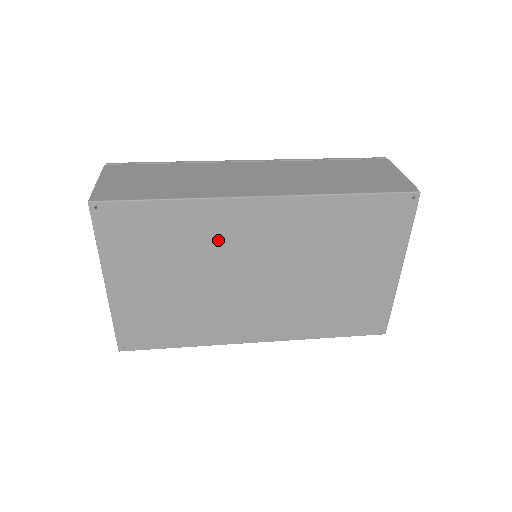
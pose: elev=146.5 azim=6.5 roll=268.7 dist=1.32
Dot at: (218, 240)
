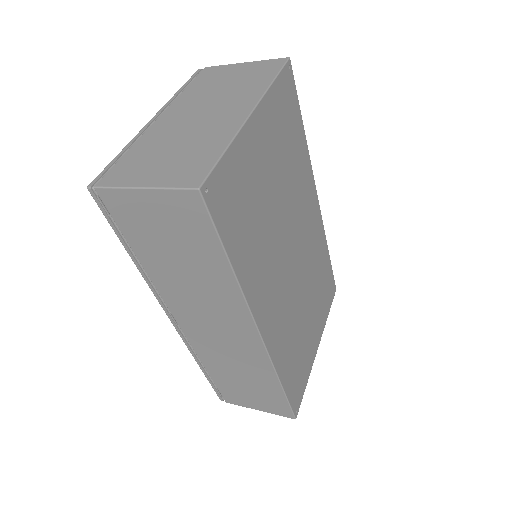
Dot at: (299, 194)
